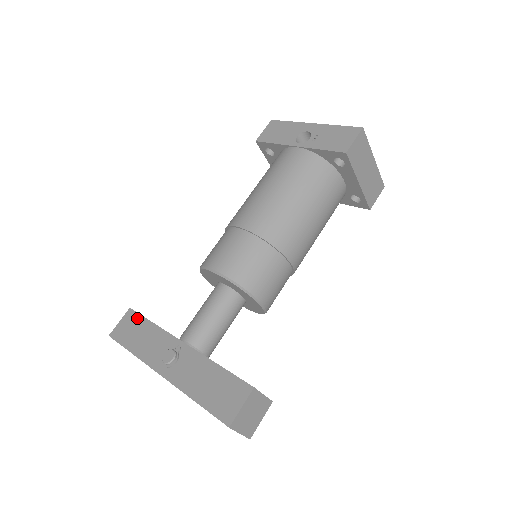
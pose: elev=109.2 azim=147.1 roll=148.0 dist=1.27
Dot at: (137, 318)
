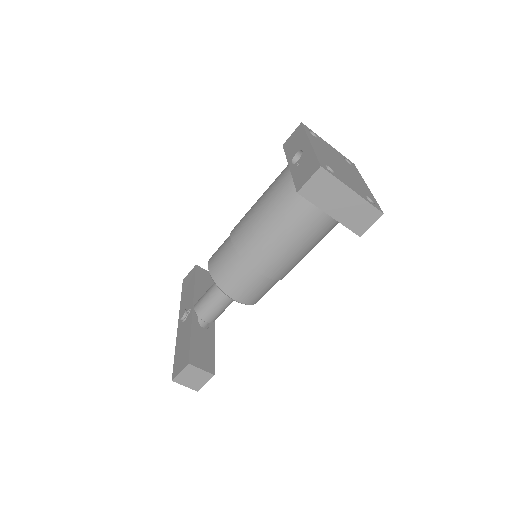
Dot at: (193, 275)
